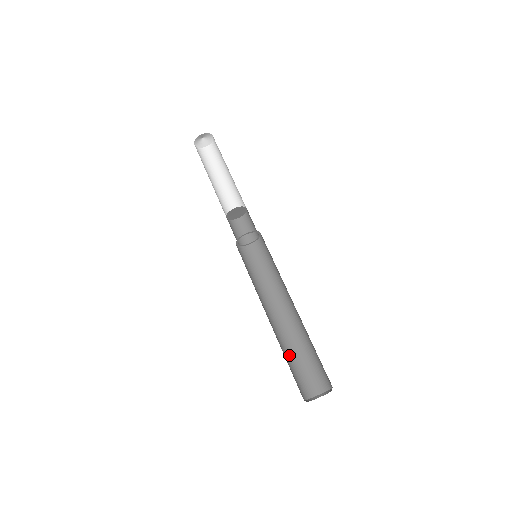
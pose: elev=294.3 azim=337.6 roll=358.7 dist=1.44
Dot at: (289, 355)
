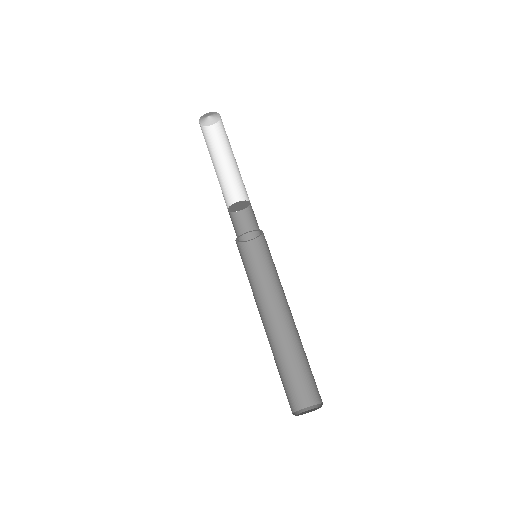
Dot at: (278, 365)
